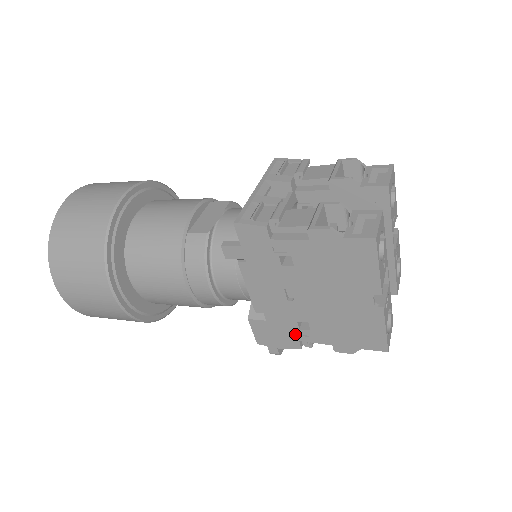
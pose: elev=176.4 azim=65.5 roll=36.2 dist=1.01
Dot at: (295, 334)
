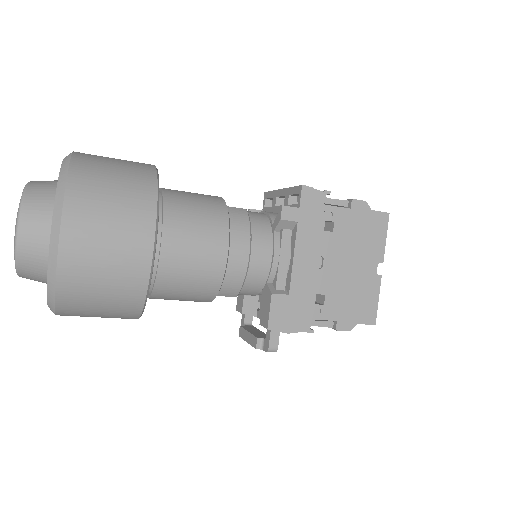
Dot at: (309, 311)
